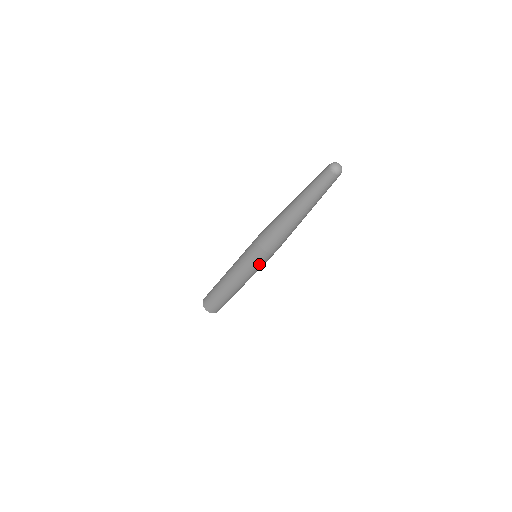
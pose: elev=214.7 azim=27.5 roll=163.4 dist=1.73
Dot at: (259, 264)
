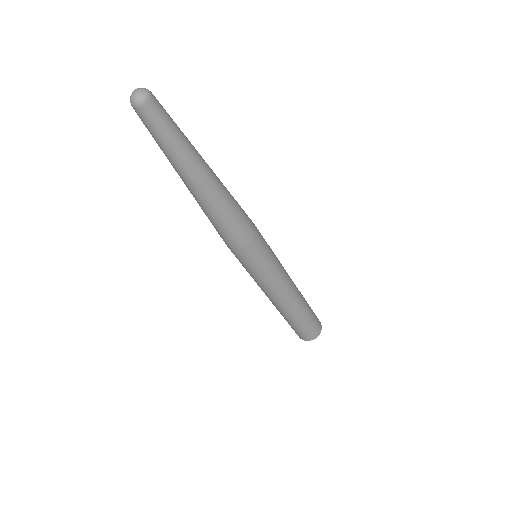
Dot at: (267, 255)
